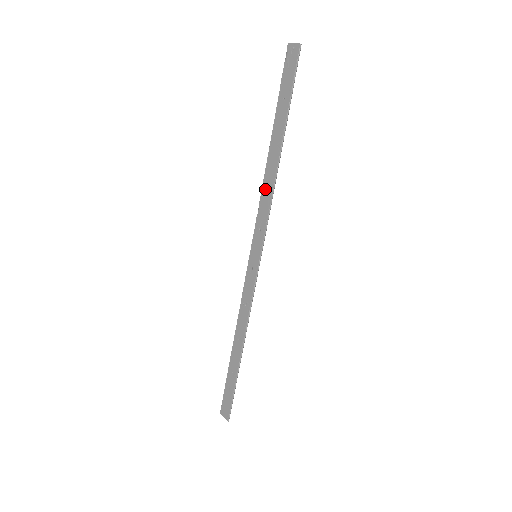
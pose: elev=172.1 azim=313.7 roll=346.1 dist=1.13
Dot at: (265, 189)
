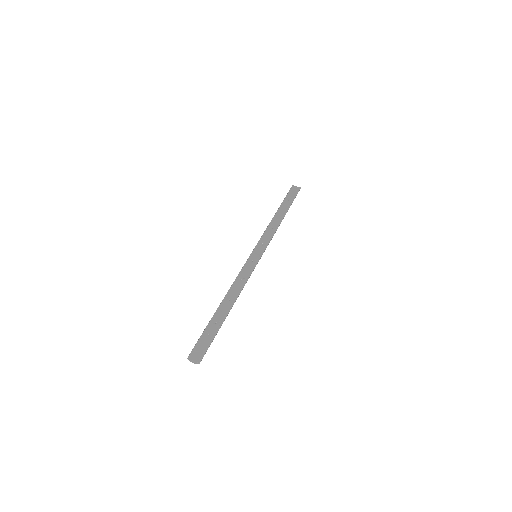
Dot at: (270, 228)
